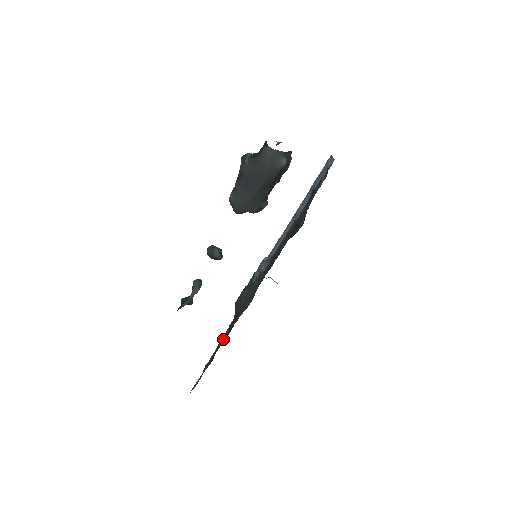
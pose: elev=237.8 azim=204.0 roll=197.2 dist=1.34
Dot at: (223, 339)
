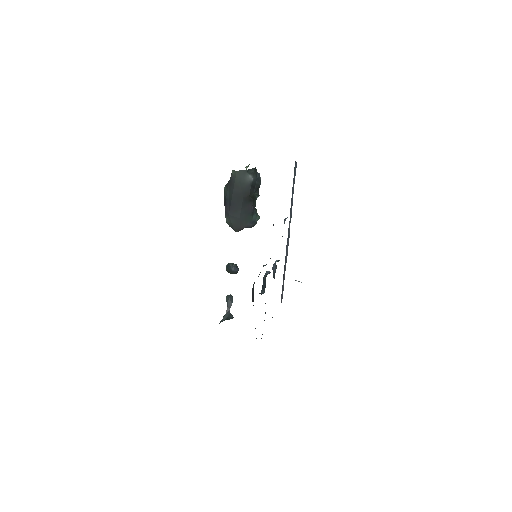
Dot at: occluded
